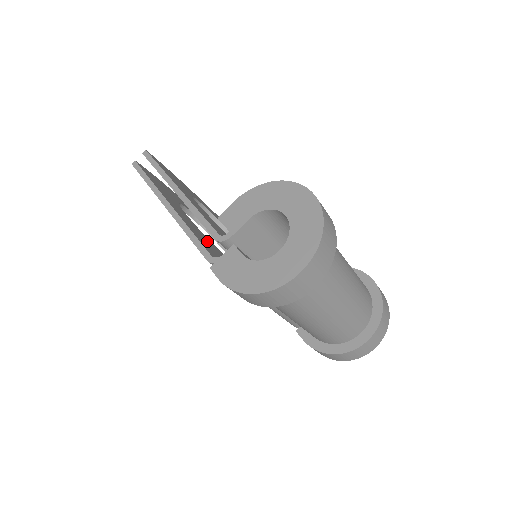
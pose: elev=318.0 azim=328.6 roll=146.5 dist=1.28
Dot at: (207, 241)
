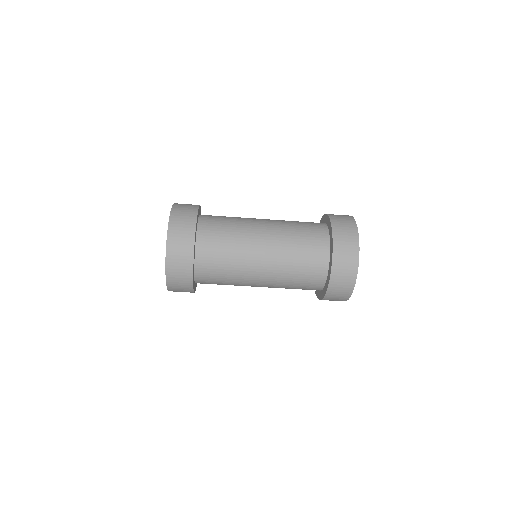
Dot at: occluded
